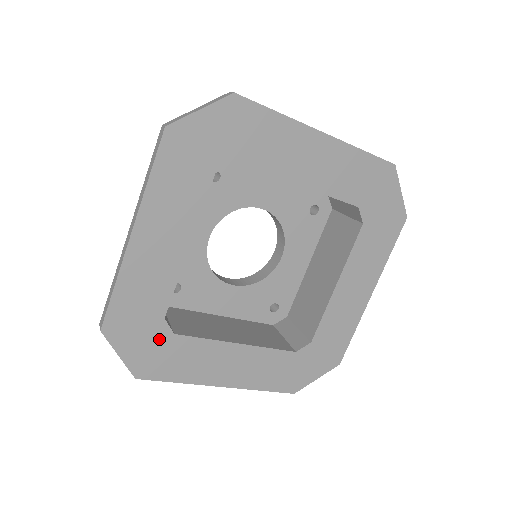
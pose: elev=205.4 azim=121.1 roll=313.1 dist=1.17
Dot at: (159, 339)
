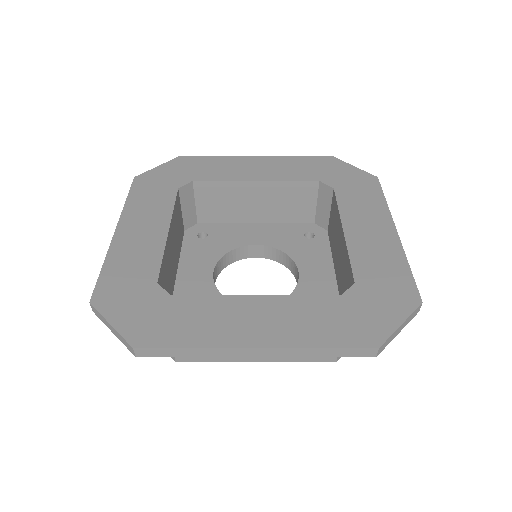
Dot at: (155, 303)
